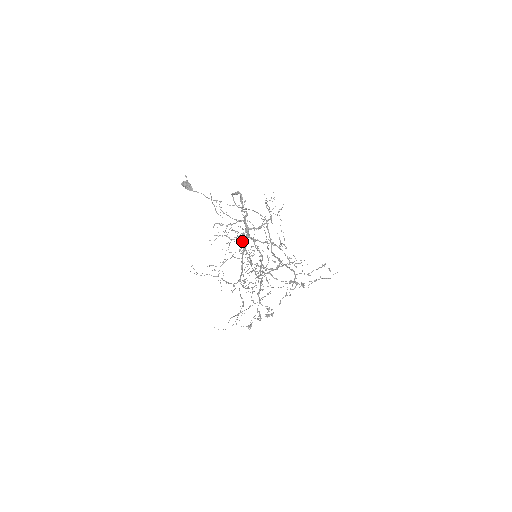
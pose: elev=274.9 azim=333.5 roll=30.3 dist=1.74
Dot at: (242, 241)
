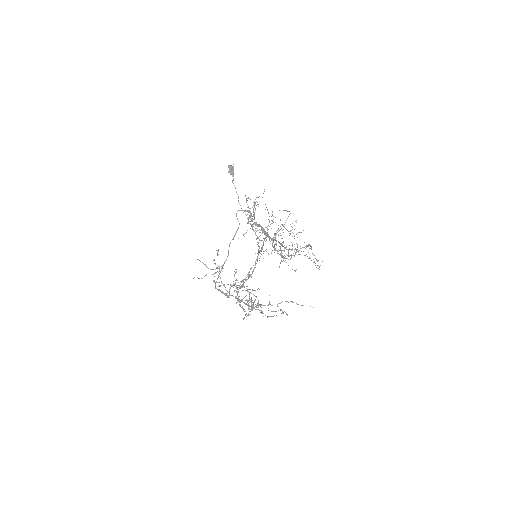
Dot at: occluded
